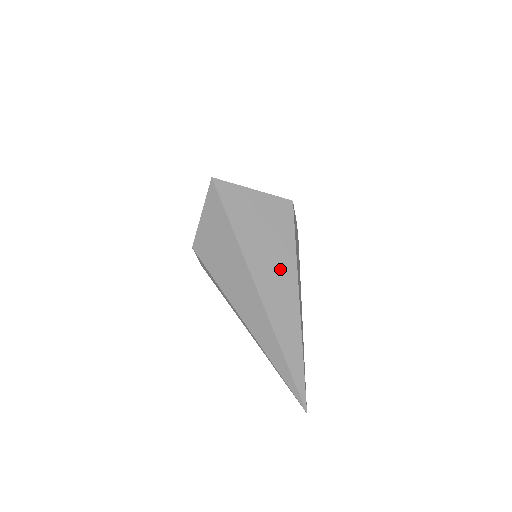
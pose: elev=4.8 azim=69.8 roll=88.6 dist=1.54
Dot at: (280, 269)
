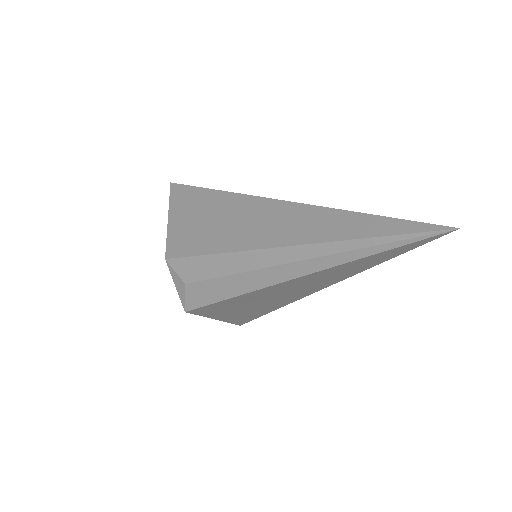
Dot at: occluded
